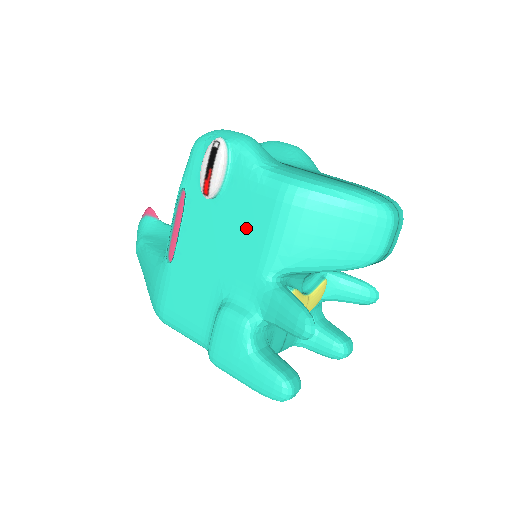
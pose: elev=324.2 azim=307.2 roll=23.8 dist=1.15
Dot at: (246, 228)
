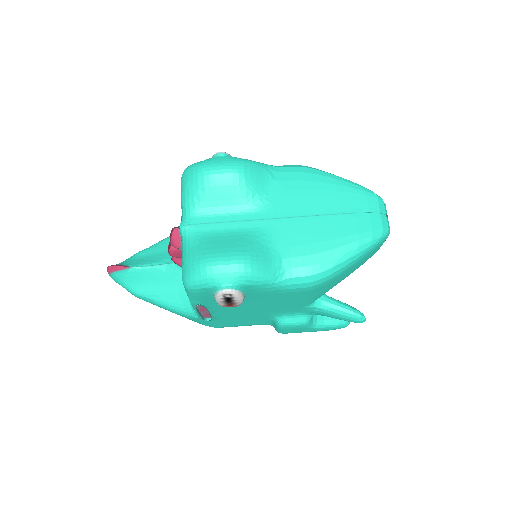
Dot at: (280, 301)
